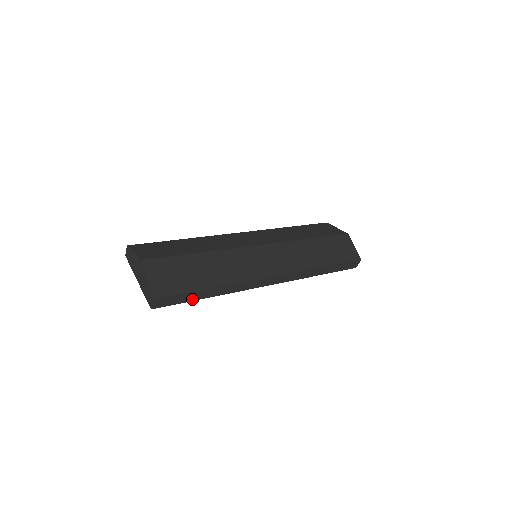
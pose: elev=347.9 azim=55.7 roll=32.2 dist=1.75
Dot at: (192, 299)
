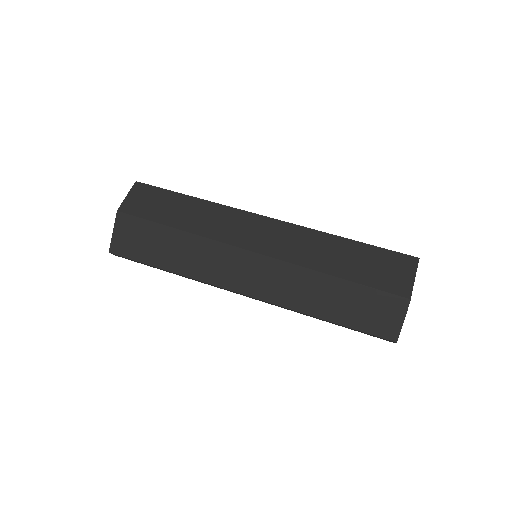
Dot at: occluded
